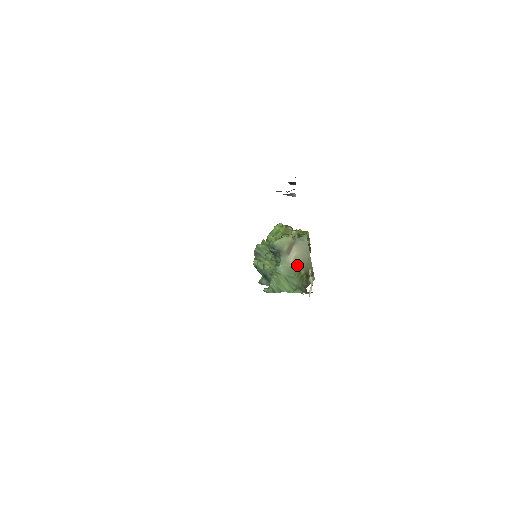
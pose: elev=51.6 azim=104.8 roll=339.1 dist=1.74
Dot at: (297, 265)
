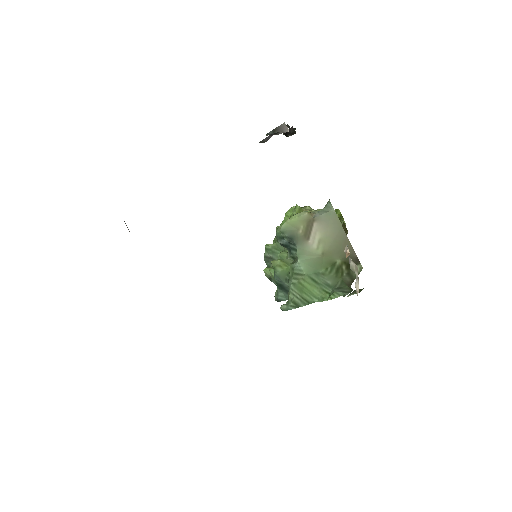
Dot at: (326, 252)
